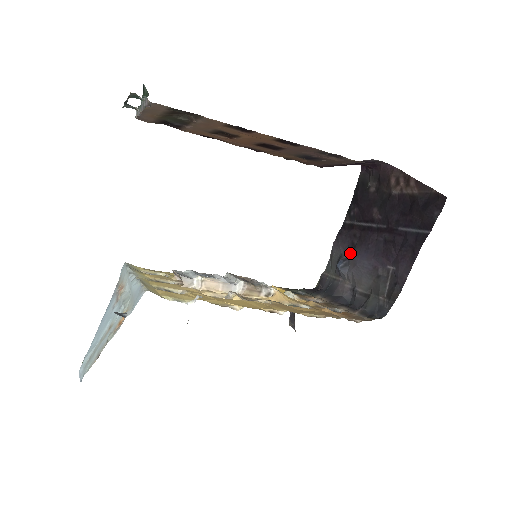
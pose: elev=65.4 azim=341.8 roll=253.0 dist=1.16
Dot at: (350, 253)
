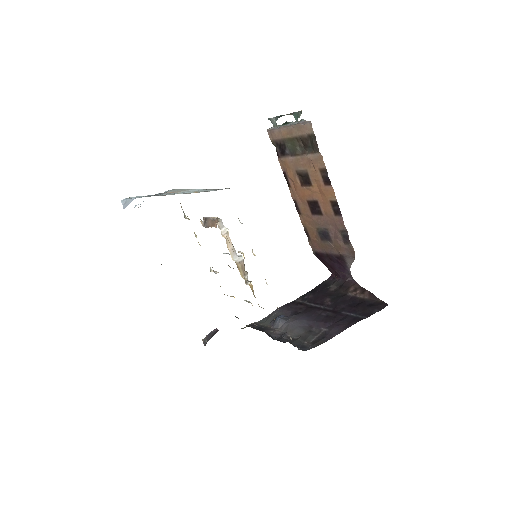
Dot at: (292, 315)
